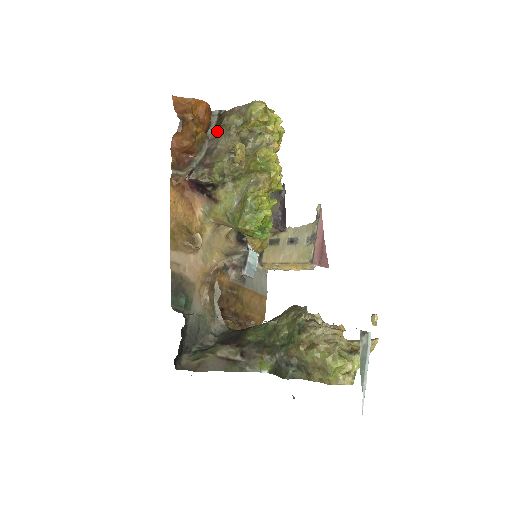
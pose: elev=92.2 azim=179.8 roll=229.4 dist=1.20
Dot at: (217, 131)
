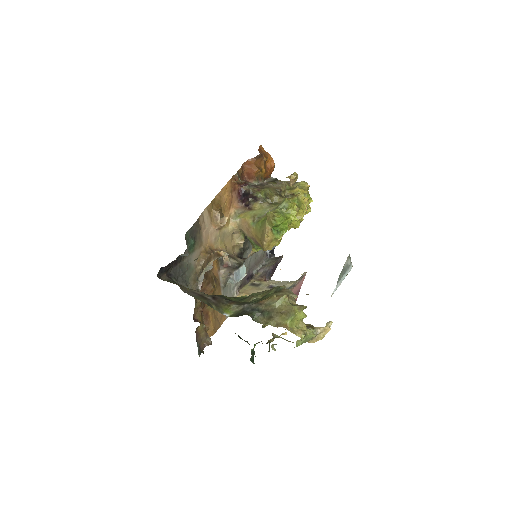
Dot at: (271, 182)
